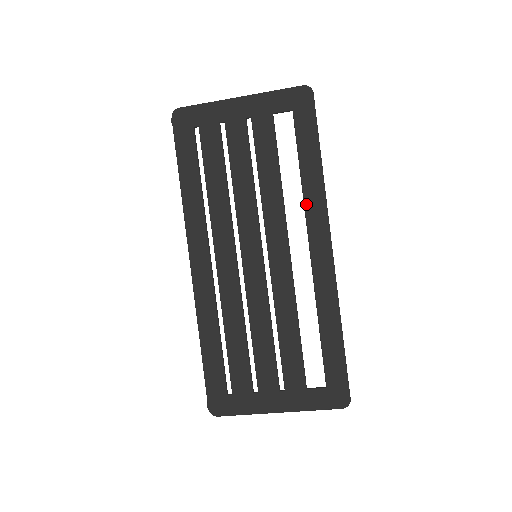
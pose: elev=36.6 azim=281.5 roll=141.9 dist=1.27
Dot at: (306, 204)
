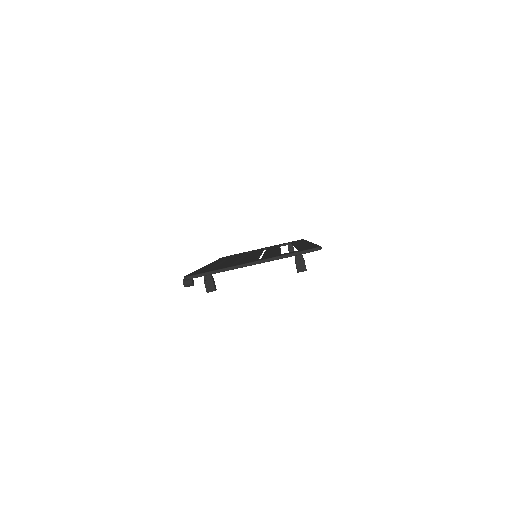
Dot at: occluded
